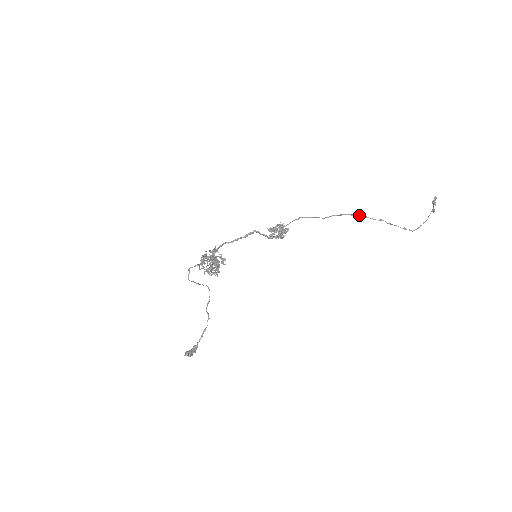
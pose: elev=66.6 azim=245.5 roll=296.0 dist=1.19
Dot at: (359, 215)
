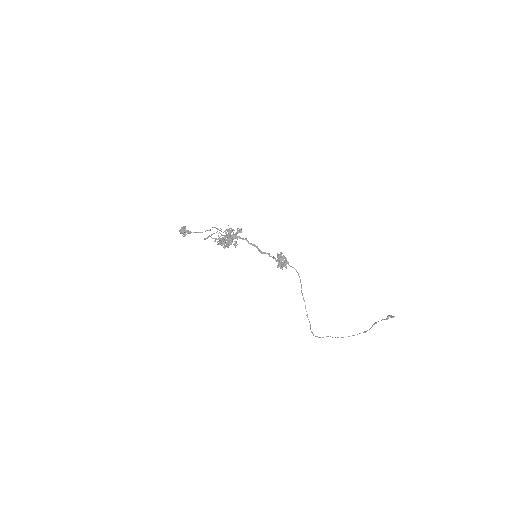
Dot at: occluded
